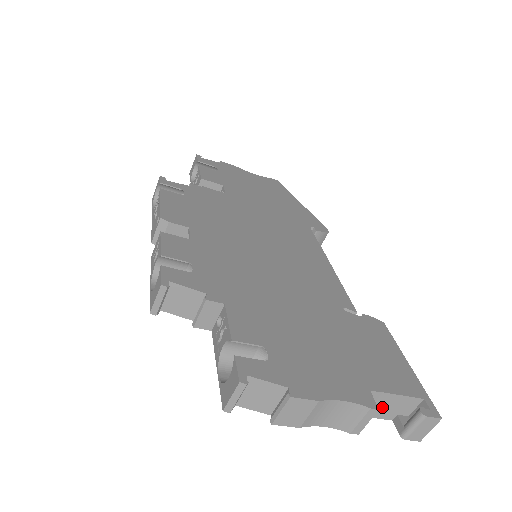
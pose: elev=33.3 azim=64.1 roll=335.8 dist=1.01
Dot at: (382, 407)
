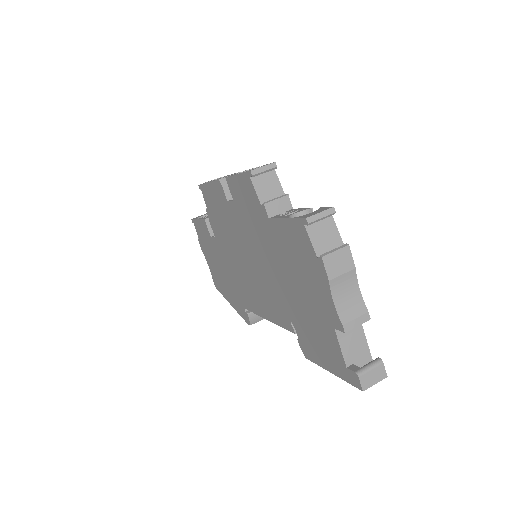
Dot at: (352, 343)
